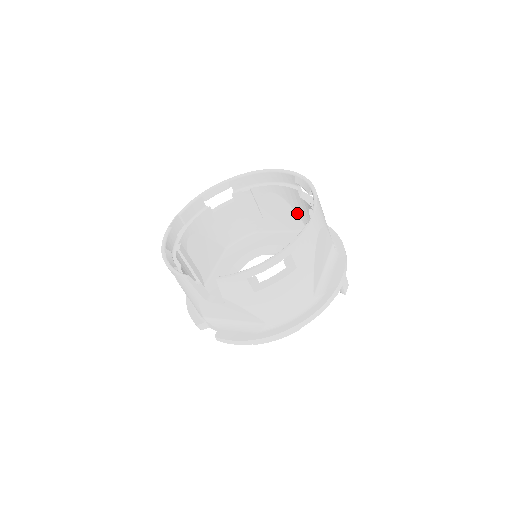
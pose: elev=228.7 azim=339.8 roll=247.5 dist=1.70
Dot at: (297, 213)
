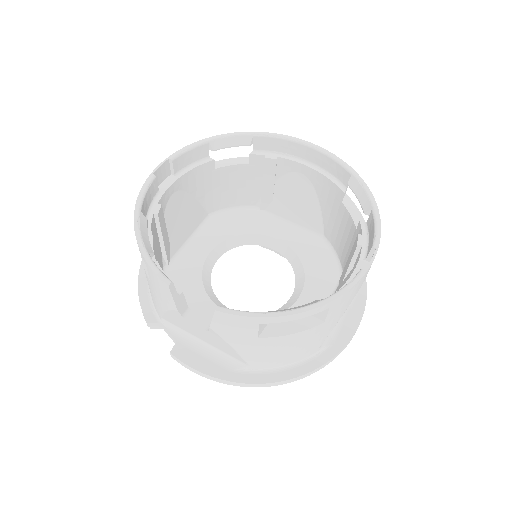
Dot at: (322, 213)
